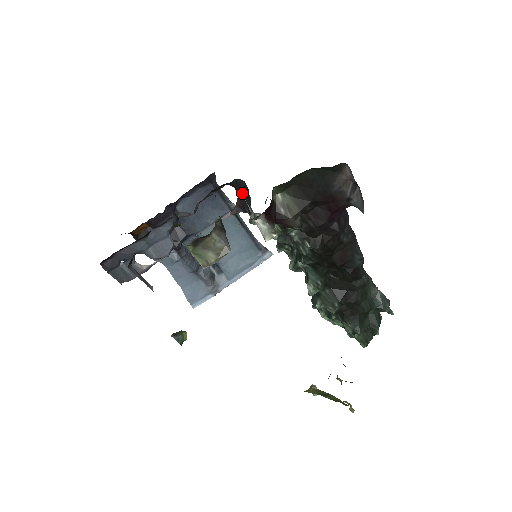
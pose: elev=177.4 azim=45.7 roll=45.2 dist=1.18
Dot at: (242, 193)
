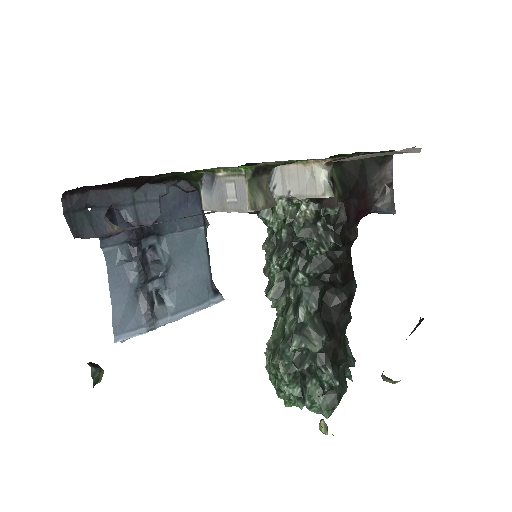
Dot at: occluded
